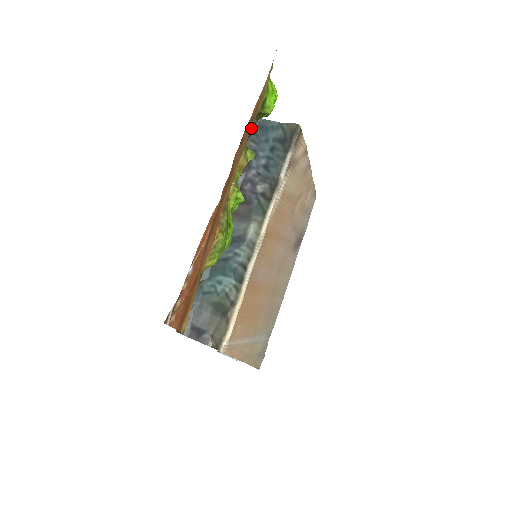
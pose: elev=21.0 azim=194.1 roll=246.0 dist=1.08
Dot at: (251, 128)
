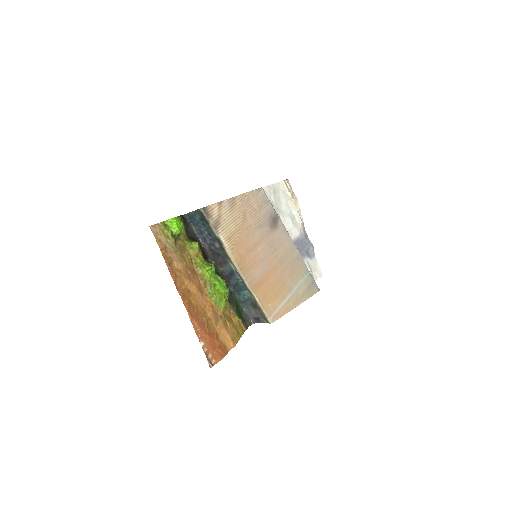
Dot at: (186, 227)
